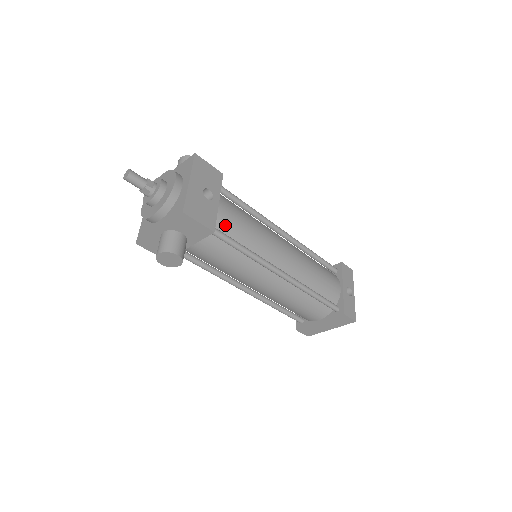
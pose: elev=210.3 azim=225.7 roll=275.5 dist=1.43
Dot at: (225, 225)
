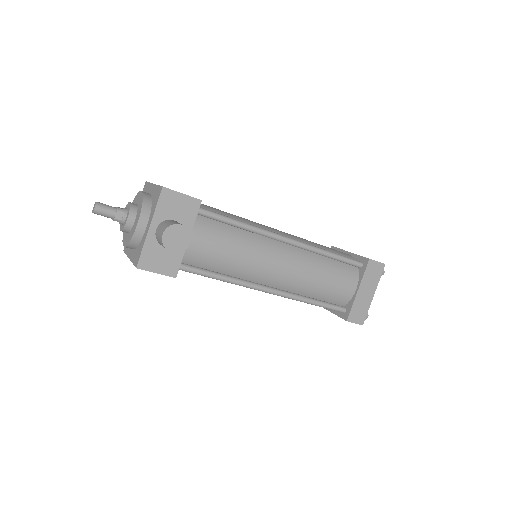
Dot at: occluded
